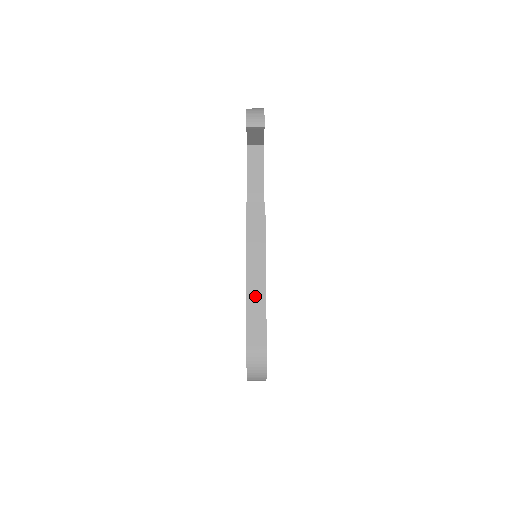
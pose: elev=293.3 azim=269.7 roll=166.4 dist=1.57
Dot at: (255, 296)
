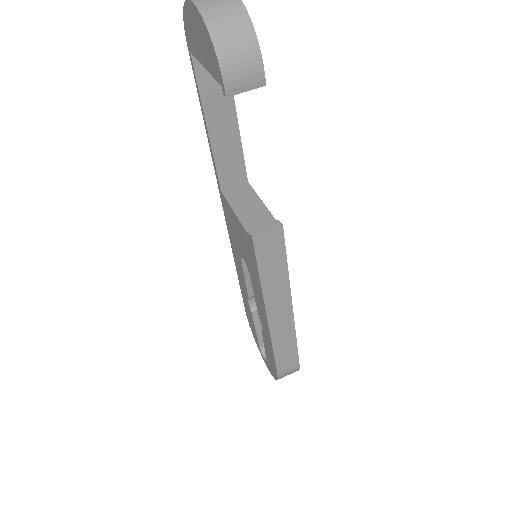
Dot at: (281, 333)
